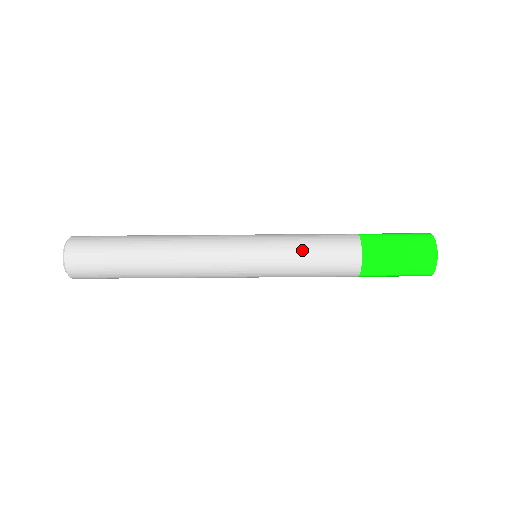
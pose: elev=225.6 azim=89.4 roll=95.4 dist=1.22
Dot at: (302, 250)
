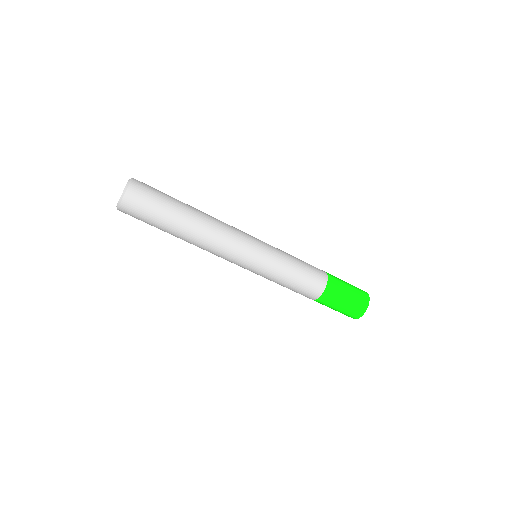
Dot at: (293, 262)
